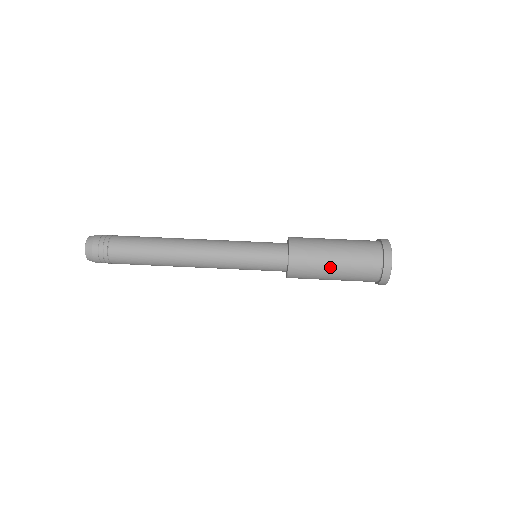
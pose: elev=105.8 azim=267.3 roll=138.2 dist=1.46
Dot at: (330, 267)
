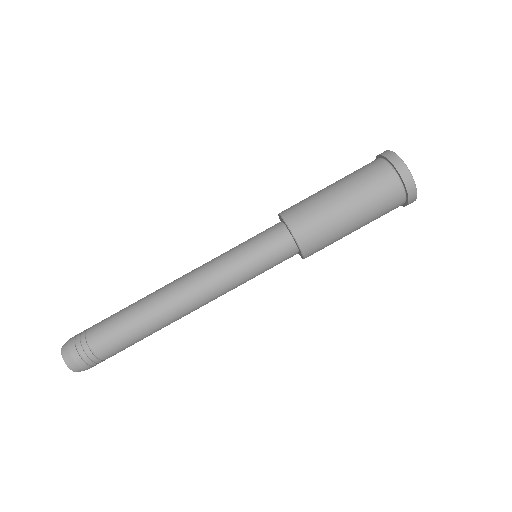
Dot at: (345, 219)
